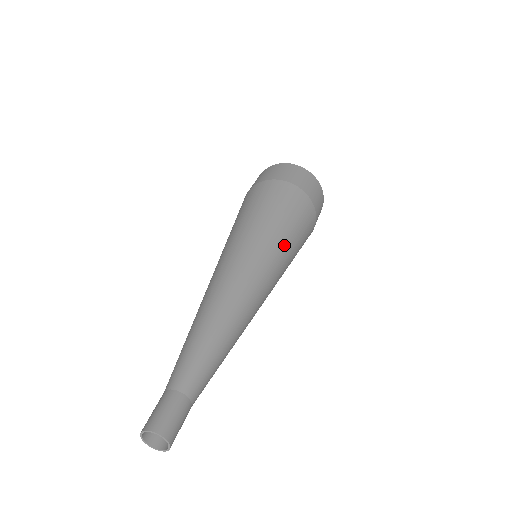
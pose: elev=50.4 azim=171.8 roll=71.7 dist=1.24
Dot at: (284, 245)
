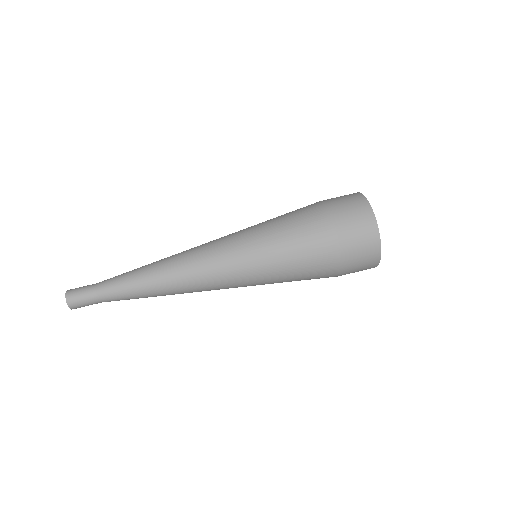
Dot at: (263, 267)
